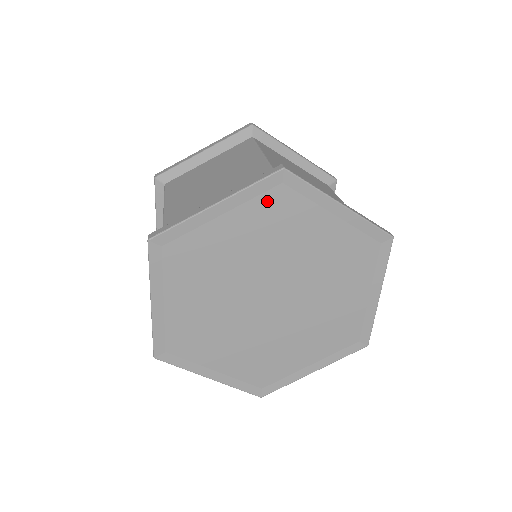
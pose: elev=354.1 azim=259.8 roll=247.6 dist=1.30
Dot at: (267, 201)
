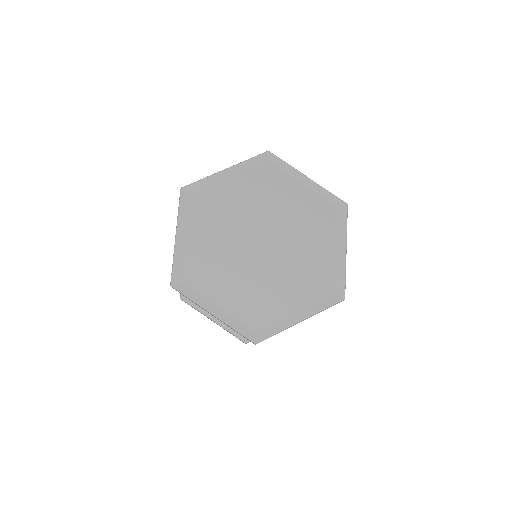
Dot at: (258, 170)
